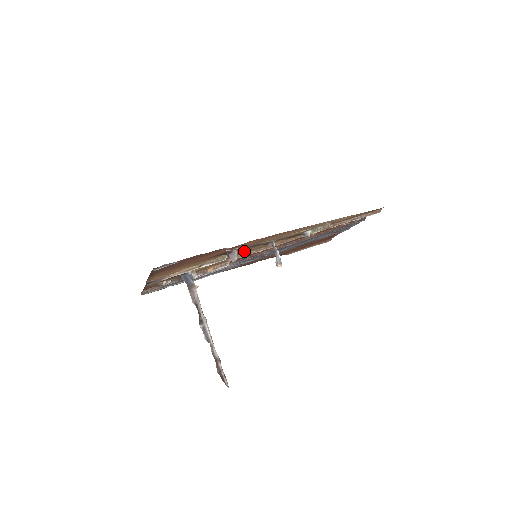
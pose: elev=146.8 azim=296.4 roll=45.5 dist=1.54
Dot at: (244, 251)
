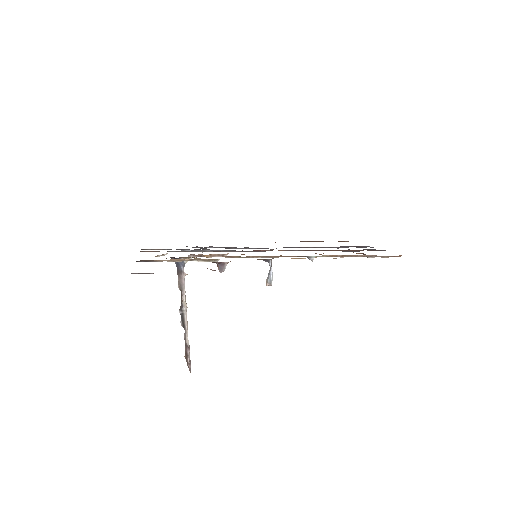
Dot at: (240, 256)
